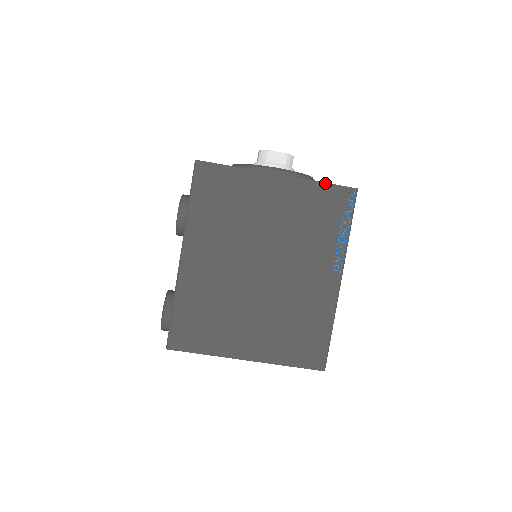
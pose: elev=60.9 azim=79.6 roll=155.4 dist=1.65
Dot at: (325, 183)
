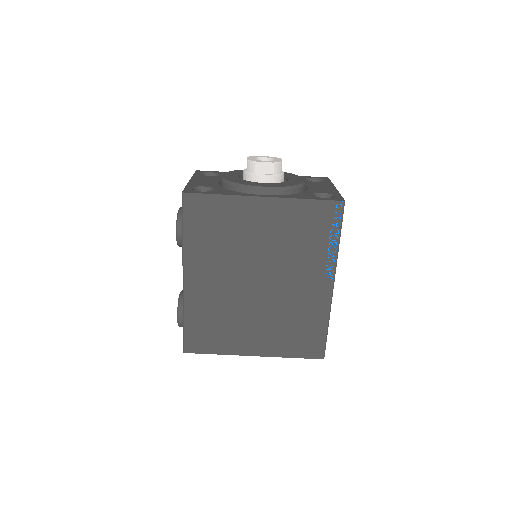
Dot at: (311, 200)
